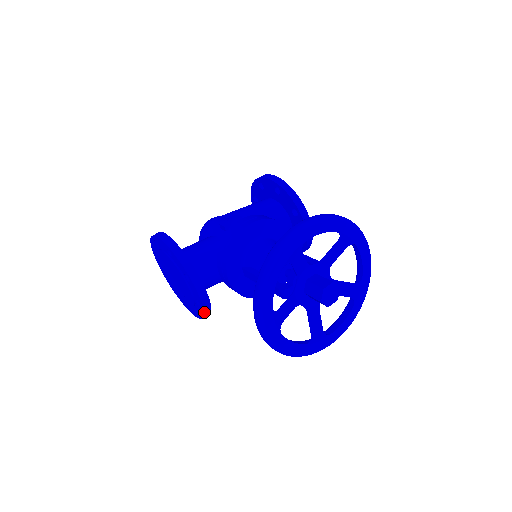
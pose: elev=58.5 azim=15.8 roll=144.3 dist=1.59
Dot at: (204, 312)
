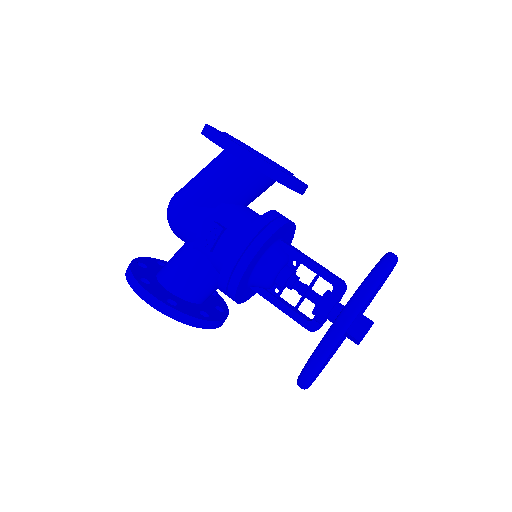
Dot at: occluded
